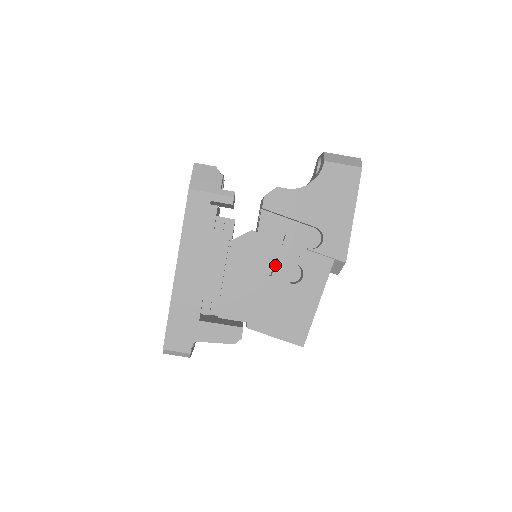
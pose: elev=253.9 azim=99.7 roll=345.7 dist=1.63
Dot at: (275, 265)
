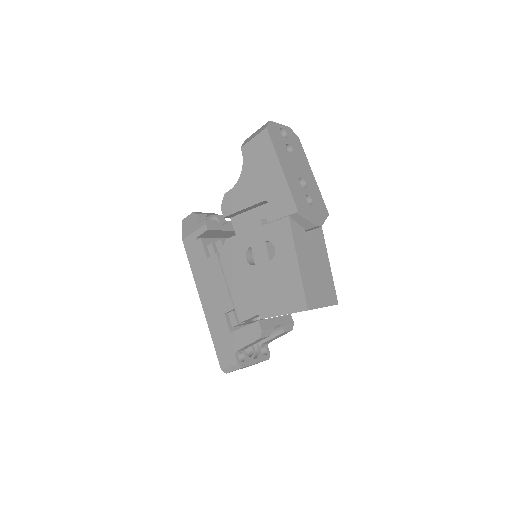
Dot at: occluded
